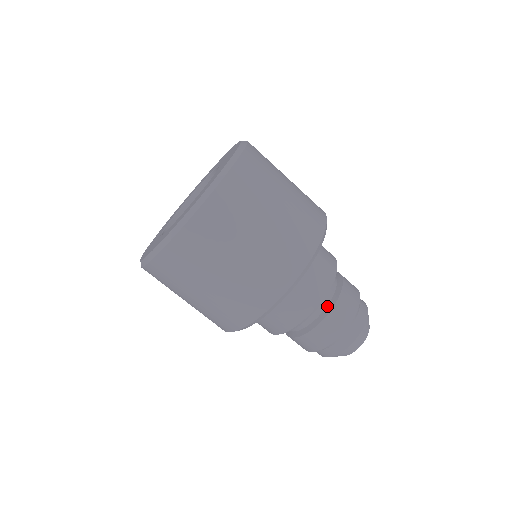
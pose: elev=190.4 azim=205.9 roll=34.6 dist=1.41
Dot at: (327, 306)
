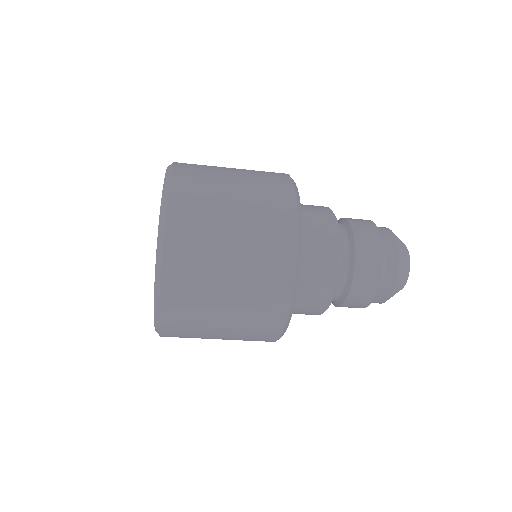
Dot at: (349, 252)
